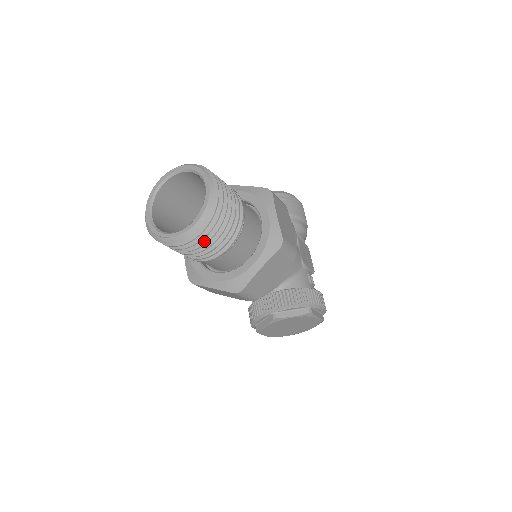
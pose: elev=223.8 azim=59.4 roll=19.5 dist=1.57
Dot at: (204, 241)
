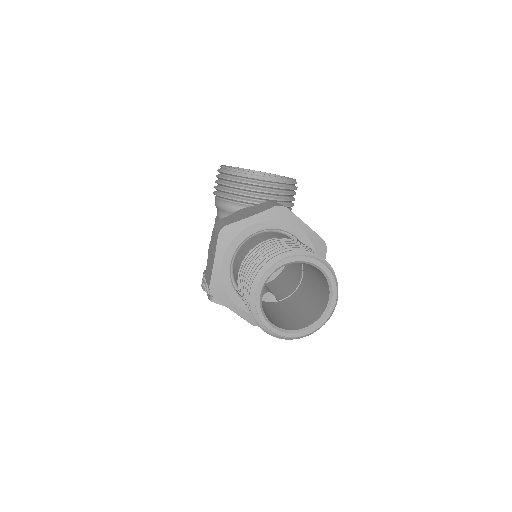
Dot at: occluded
